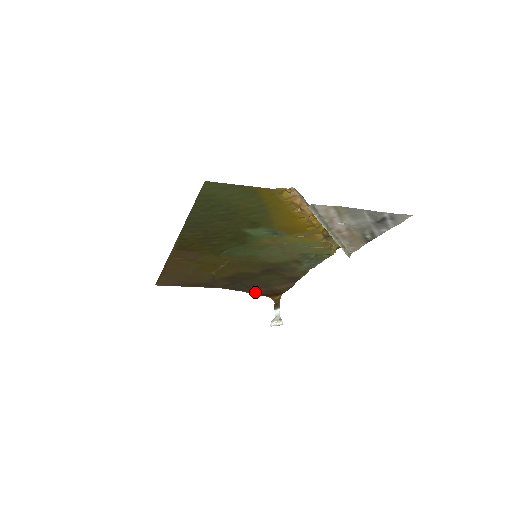
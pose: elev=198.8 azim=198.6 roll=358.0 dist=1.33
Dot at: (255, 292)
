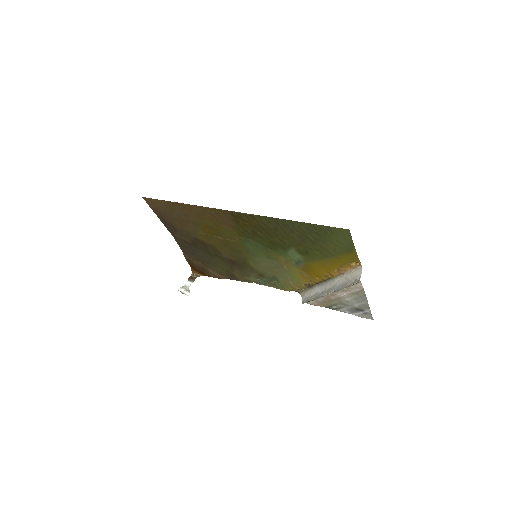
Dot at: (190, 259)
